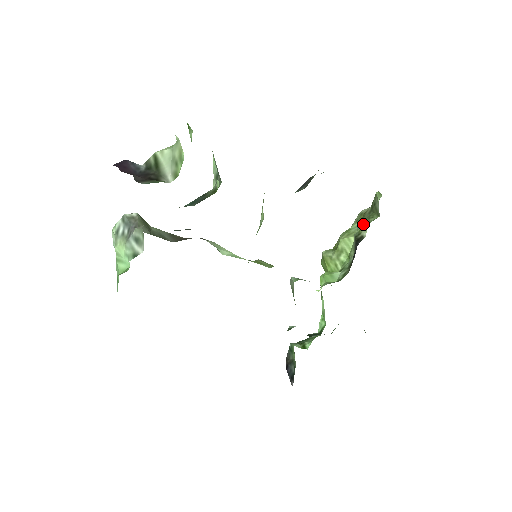
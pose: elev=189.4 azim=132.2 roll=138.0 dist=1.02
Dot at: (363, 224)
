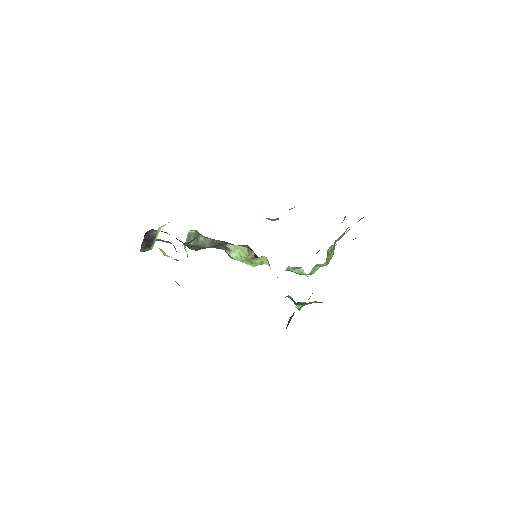
Dot at: occluded
